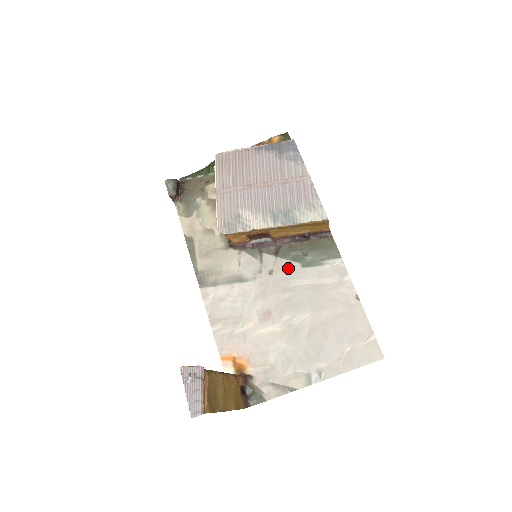
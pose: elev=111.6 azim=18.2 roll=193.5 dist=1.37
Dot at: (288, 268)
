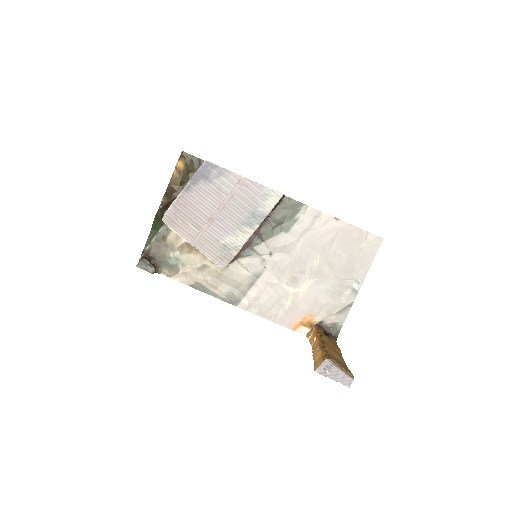
Dot at: (279, 242)
